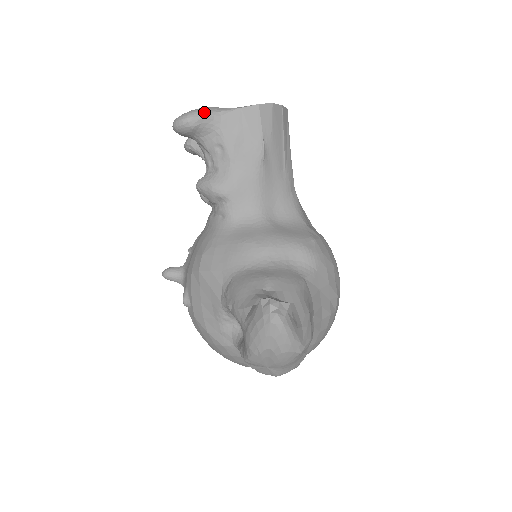
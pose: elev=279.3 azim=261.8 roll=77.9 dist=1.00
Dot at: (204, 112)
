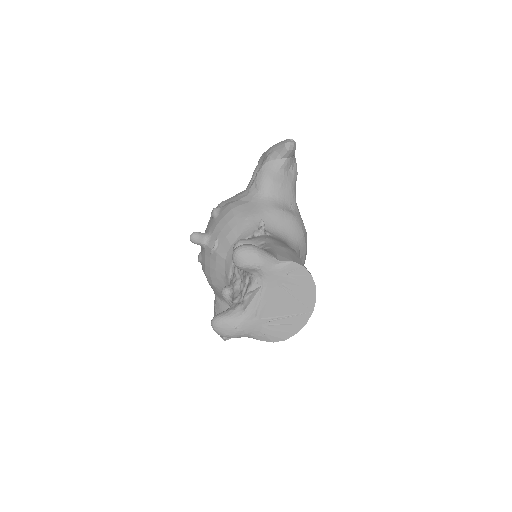
Dot at: occluded
